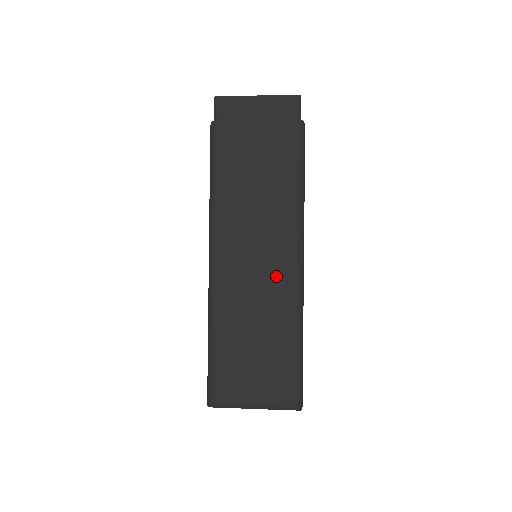
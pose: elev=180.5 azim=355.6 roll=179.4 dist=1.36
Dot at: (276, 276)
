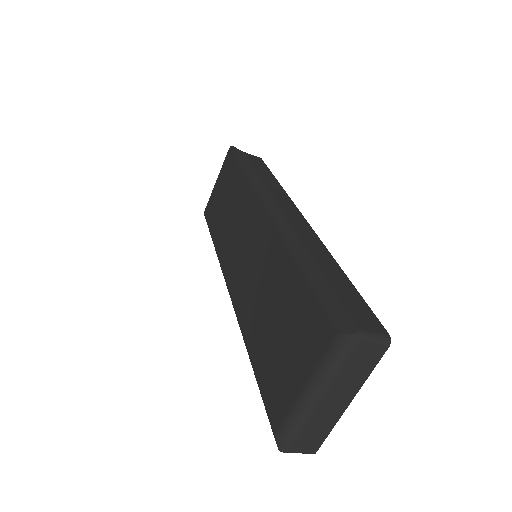
Dot at: (263, 245)
